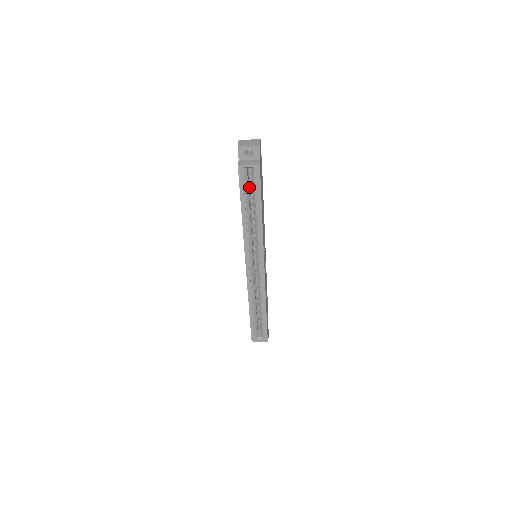
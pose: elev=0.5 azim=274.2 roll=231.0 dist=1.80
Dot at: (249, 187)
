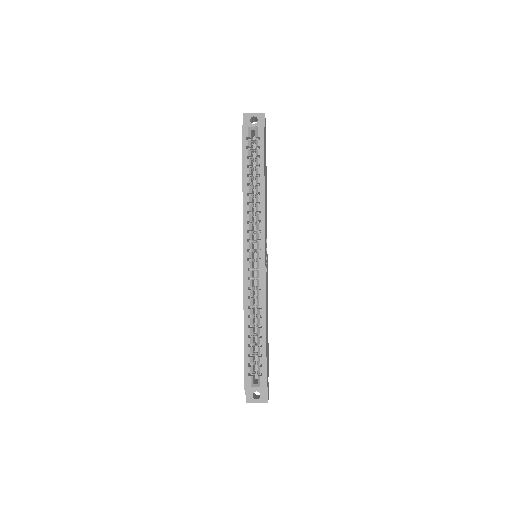
Dot at: (252, 159)
